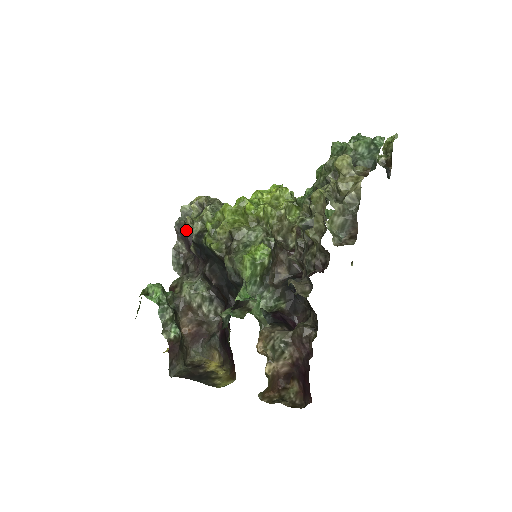
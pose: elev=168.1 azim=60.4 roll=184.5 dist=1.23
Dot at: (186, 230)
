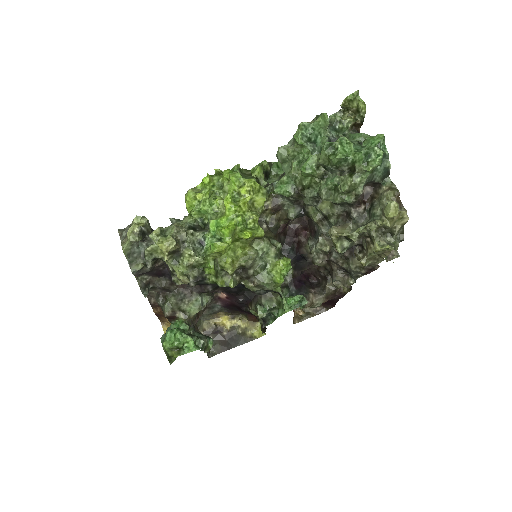
Dot at: (151, 270)
